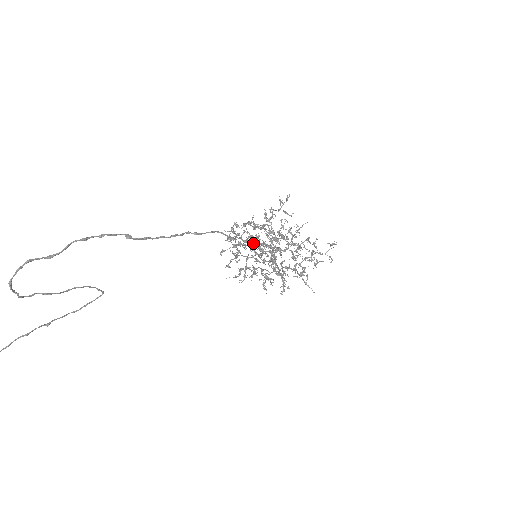
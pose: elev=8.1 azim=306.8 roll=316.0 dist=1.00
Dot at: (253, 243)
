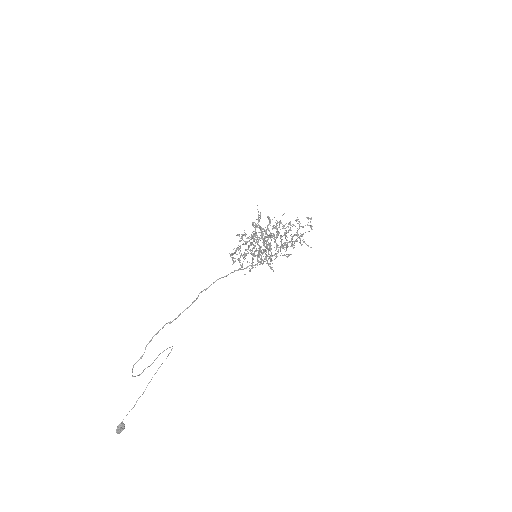
Dot at: occluded
